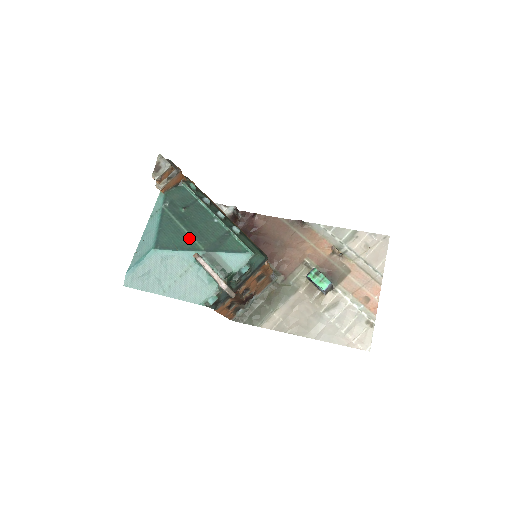
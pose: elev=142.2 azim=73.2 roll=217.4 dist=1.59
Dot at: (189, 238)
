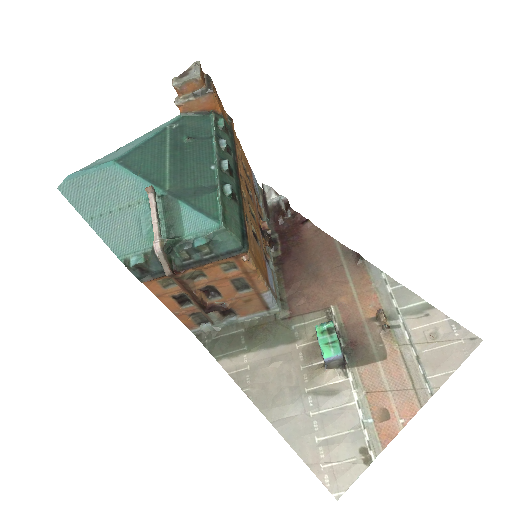
Dot at: (163, 170)
